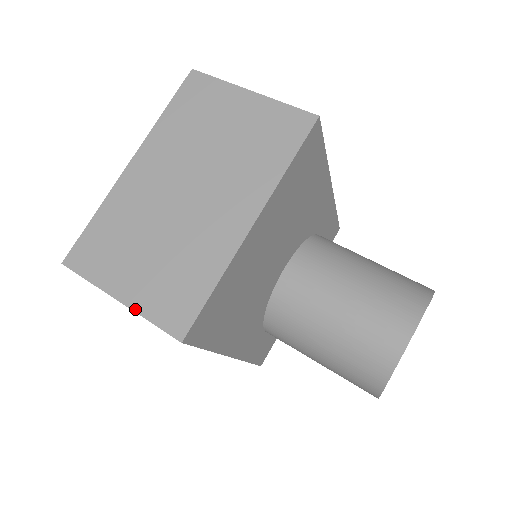
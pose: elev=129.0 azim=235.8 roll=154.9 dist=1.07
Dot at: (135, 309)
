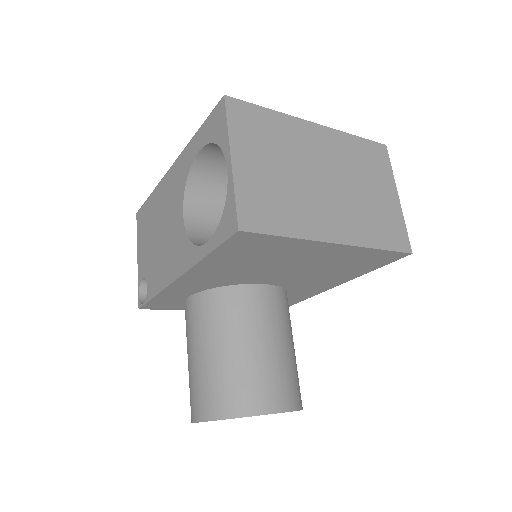
Dot at: (235, 177)
